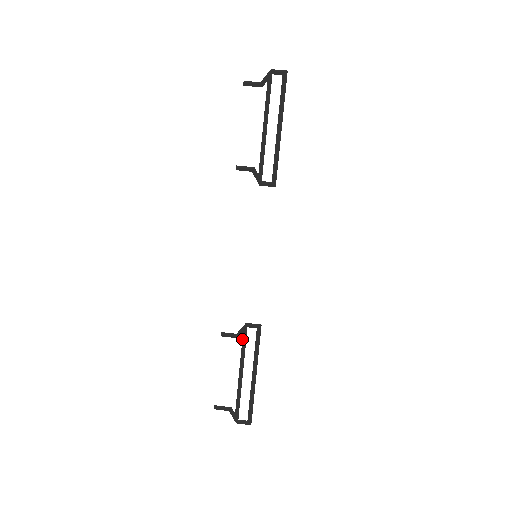
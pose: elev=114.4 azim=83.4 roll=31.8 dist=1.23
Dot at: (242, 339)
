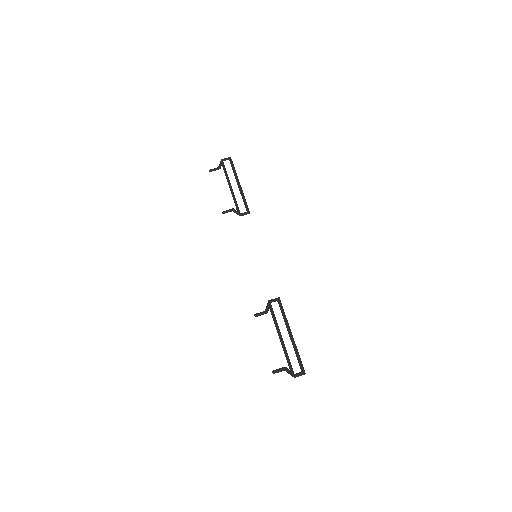
Dot at: occluded
